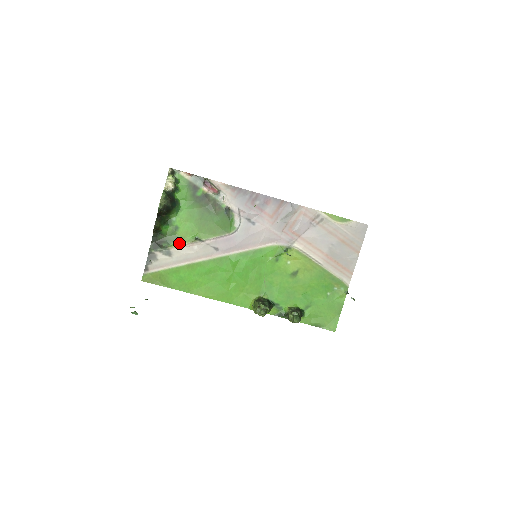
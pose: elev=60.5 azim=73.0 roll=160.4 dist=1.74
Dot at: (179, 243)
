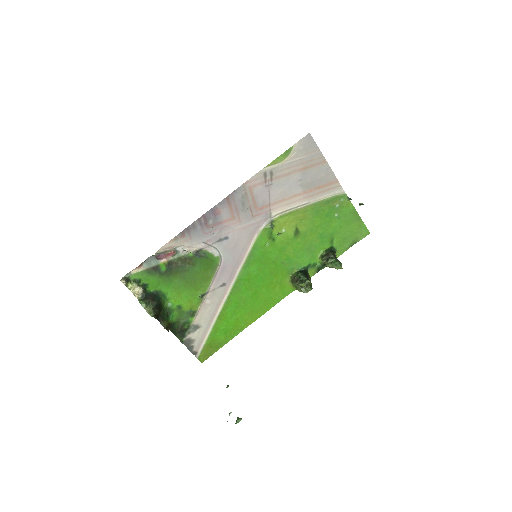
Dot at: (194, 313)
